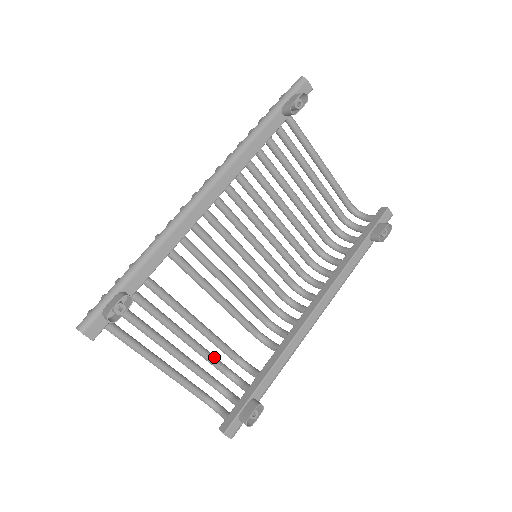
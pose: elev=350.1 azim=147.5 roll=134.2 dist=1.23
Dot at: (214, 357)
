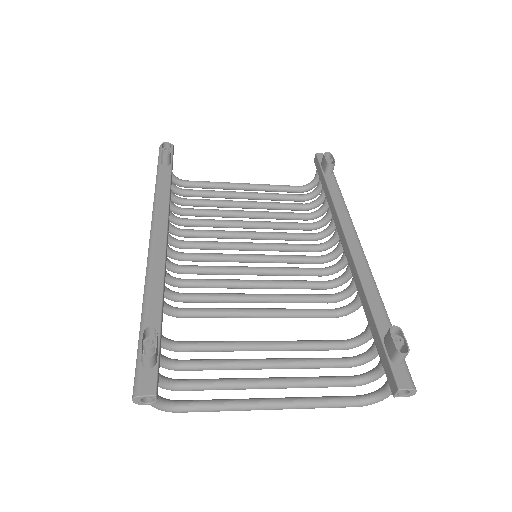
Dot at: (320, 358)
